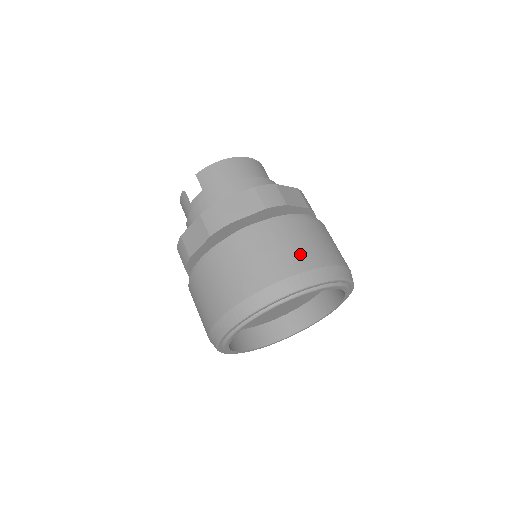
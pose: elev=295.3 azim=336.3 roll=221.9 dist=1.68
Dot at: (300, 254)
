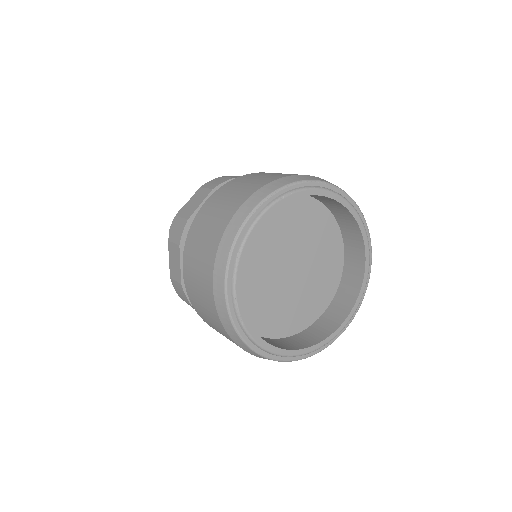
Dot at: (251, 185)
